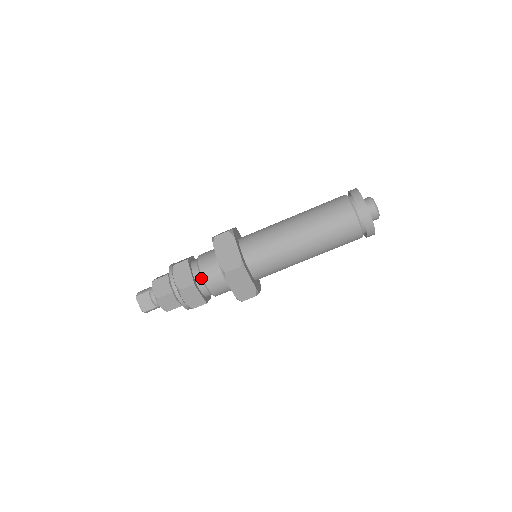
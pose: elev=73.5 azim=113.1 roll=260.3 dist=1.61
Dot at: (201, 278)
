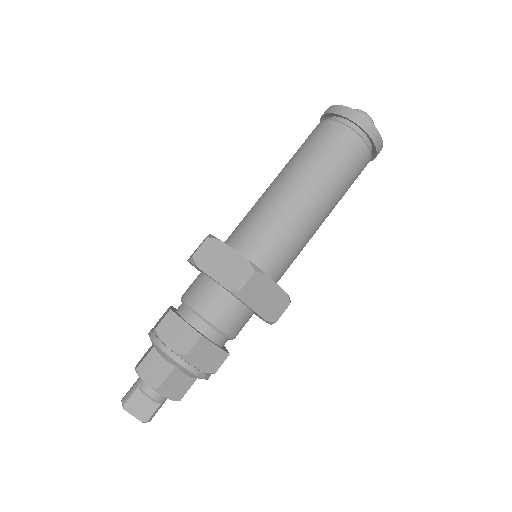
Dot at: (204, 323)
